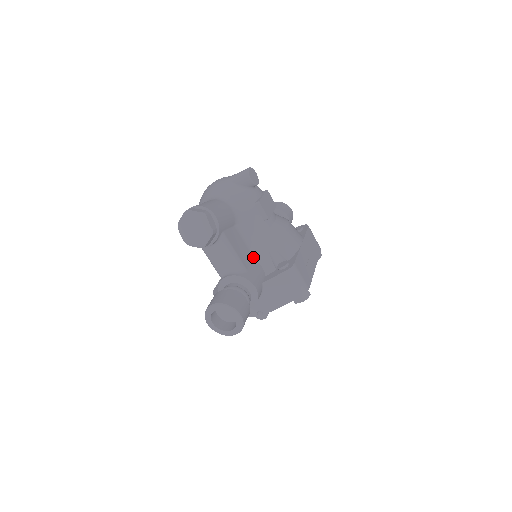
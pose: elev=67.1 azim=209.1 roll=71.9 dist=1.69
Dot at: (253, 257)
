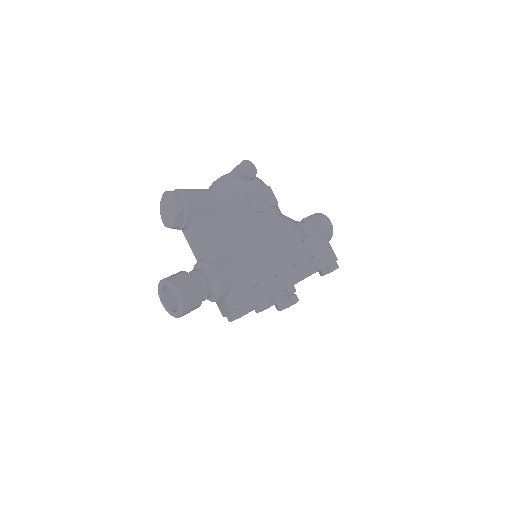
Dot at: (233, 249)
